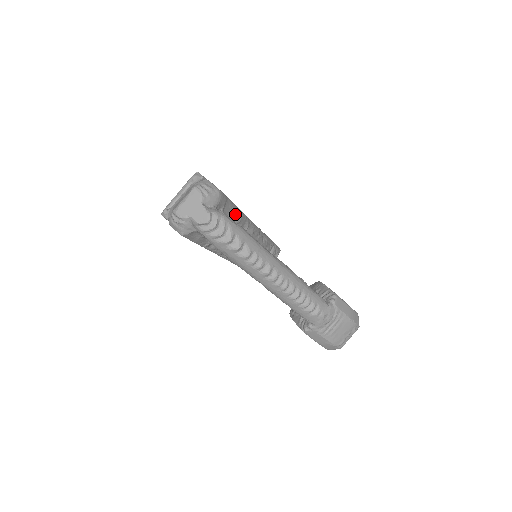
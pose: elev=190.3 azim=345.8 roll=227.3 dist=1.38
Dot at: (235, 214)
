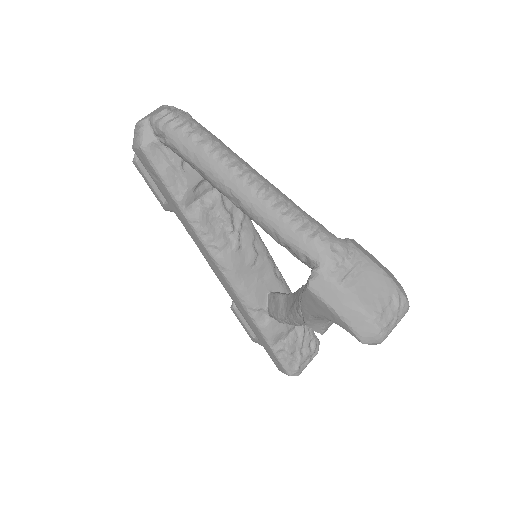
Dot at: occluded
